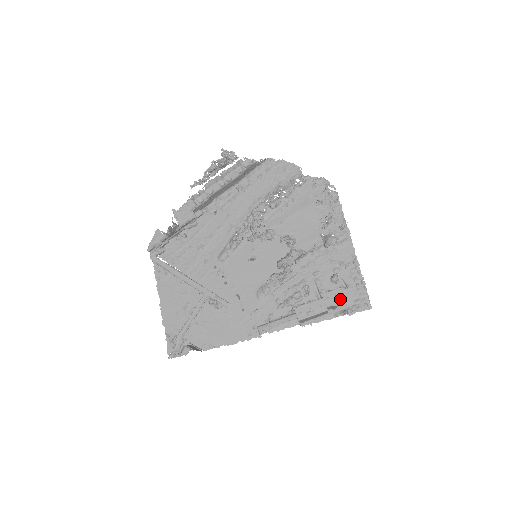
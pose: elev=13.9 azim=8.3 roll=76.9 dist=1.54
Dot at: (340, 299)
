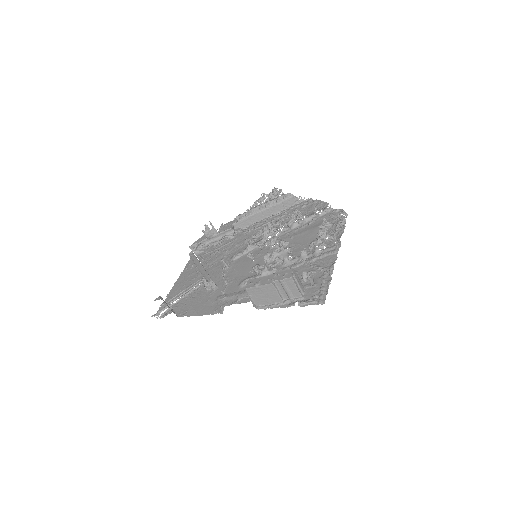
Dot at: (287, 276)
